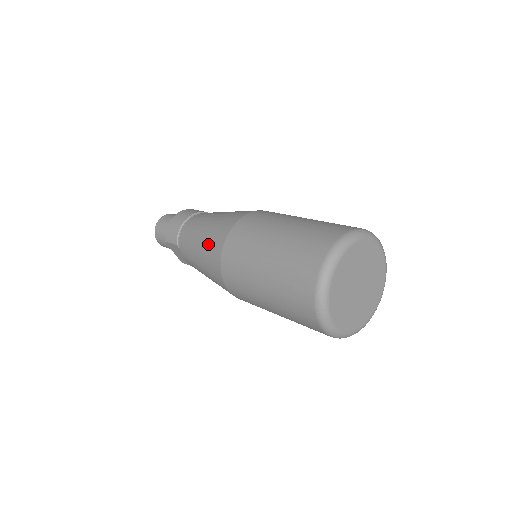
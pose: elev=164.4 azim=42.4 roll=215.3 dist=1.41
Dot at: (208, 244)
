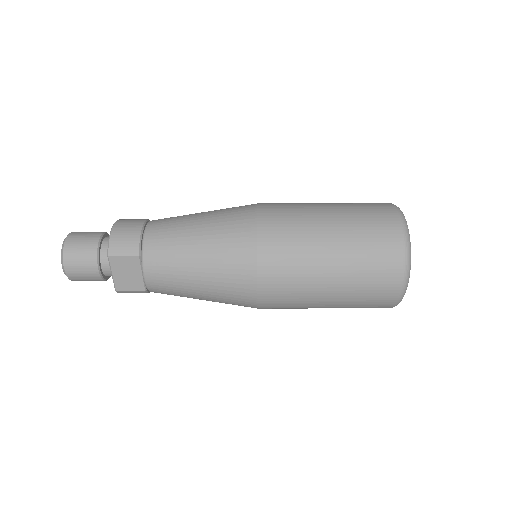
Dot at: (223, 236)
